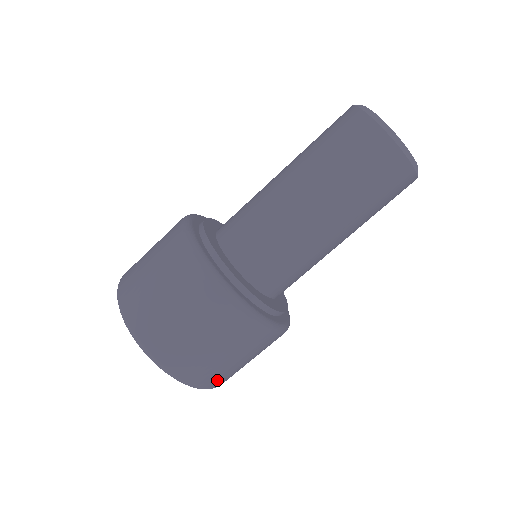
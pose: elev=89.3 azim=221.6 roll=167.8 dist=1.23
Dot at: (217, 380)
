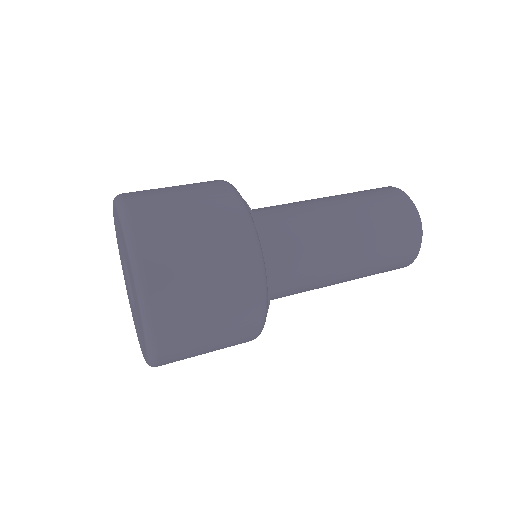
Dot at: (170, 318)
